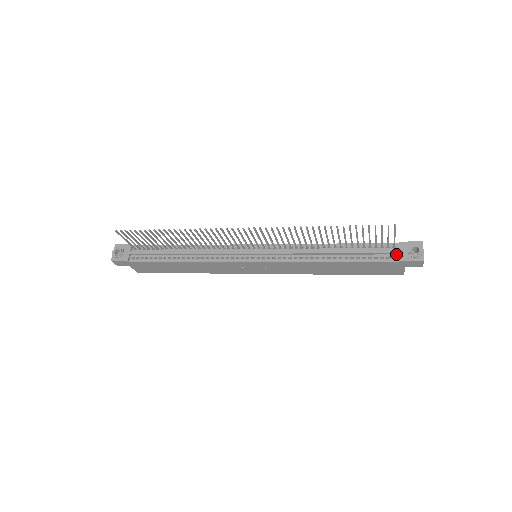
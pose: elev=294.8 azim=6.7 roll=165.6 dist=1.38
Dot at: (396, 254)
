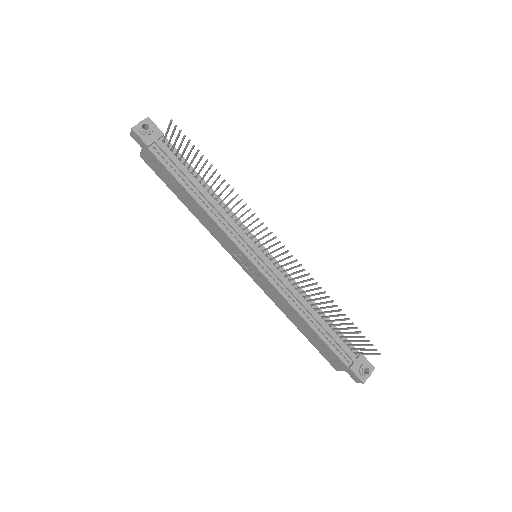
Dot at: (352, 360)
